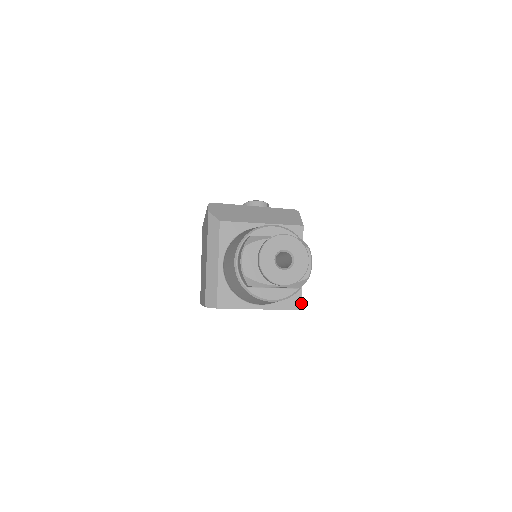
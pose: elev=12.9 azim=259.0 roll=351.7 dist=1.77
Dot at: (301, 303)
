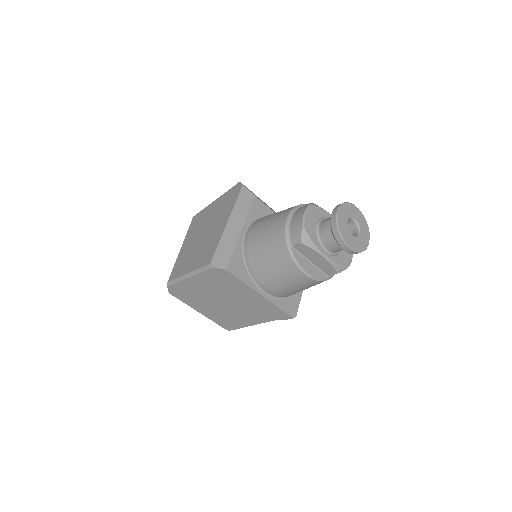
Dot at: (296, 312)
